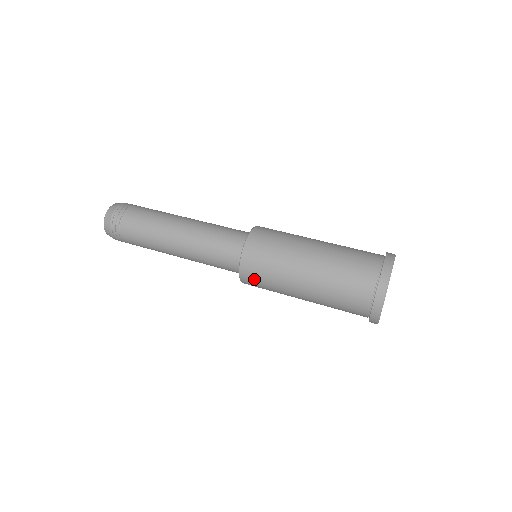
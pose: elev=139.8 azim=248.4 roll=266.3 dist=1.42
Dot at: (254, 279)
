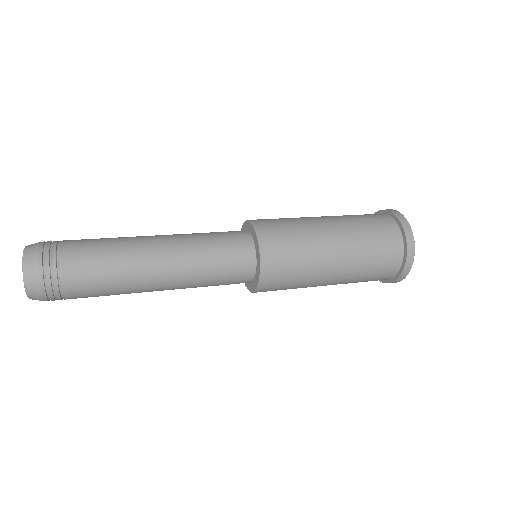
Dot at: (273, 290)
